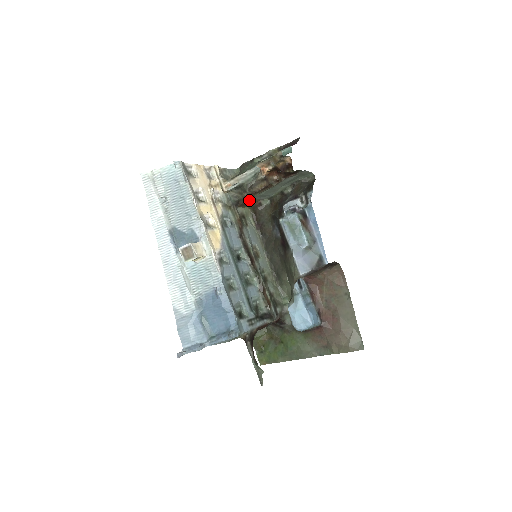
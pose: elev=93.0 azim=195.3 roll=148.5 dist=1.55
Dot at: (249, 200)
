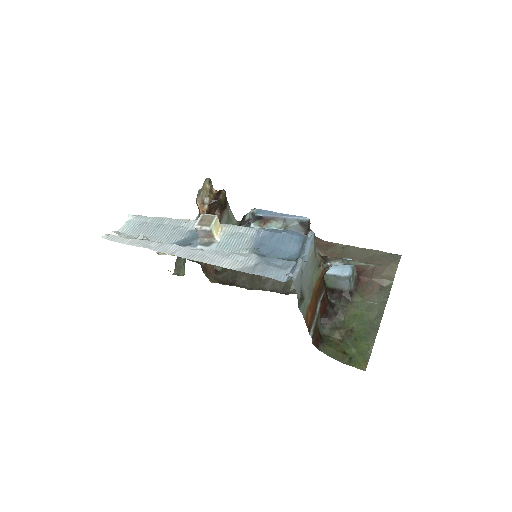
Dot at: occluded
